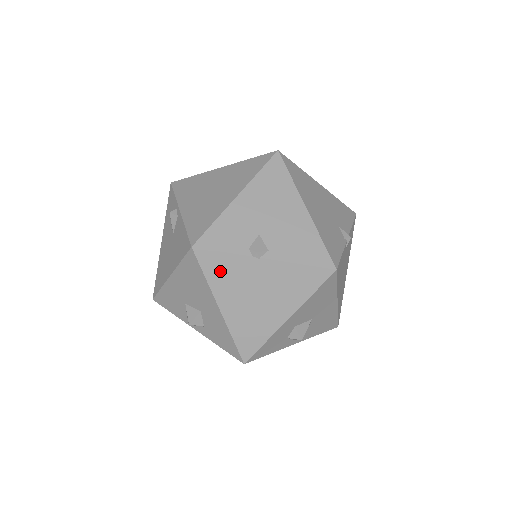
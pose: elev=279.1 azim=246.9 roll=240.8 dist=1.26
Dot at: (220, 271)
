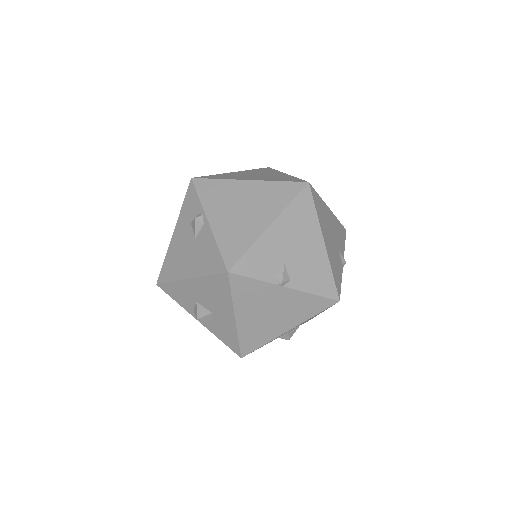
Dot at: (246, 292)
